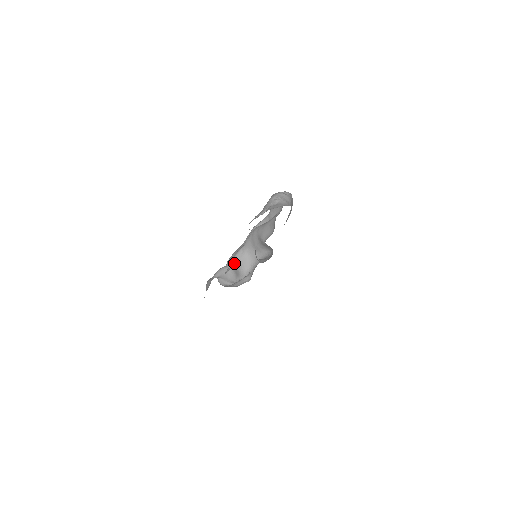
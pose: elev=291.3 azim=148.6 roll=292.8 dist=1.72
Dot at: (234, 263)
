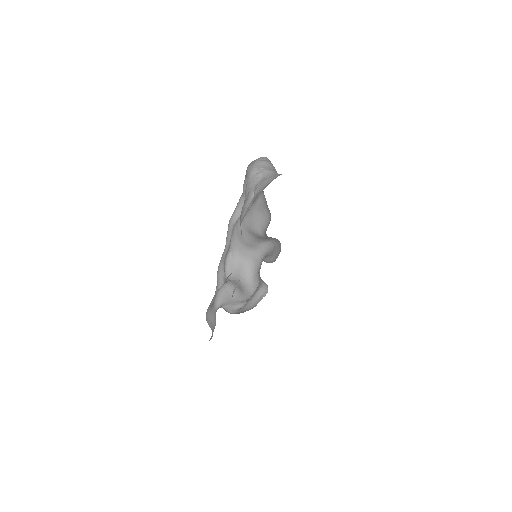
Dot at: (229, 276)
